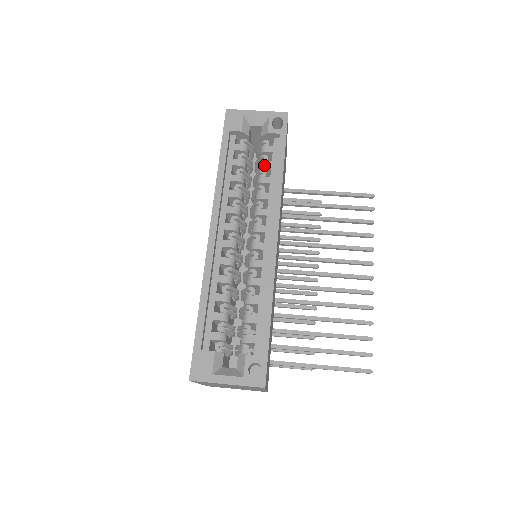
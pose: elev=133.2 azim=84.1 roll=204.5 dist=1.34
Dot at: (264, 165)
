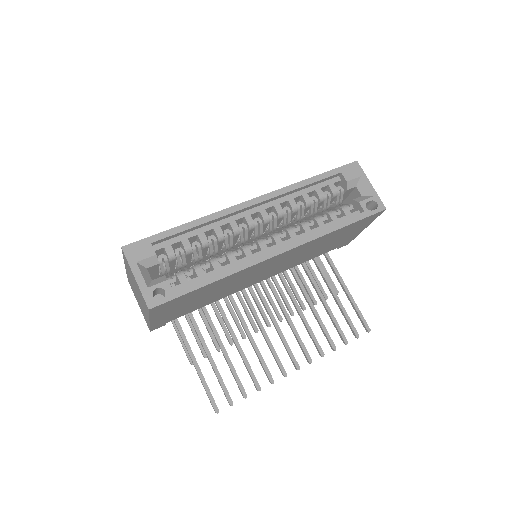
Dot at: (331, 214)
